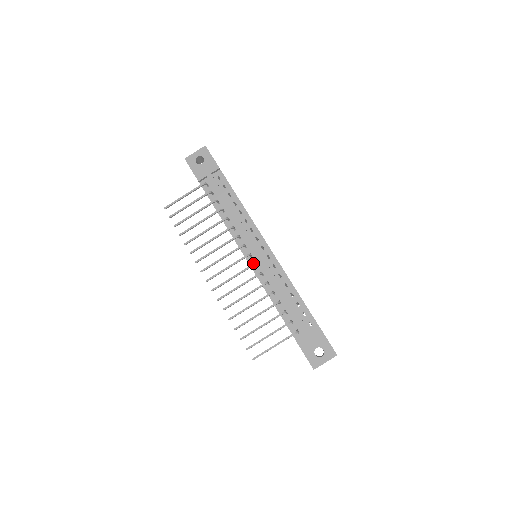
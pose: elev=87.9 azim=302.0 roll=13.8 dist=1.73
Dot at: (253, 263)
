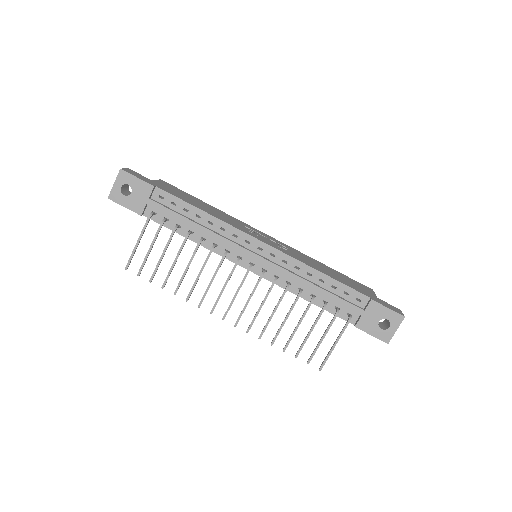
Dot at: (259, 271)
